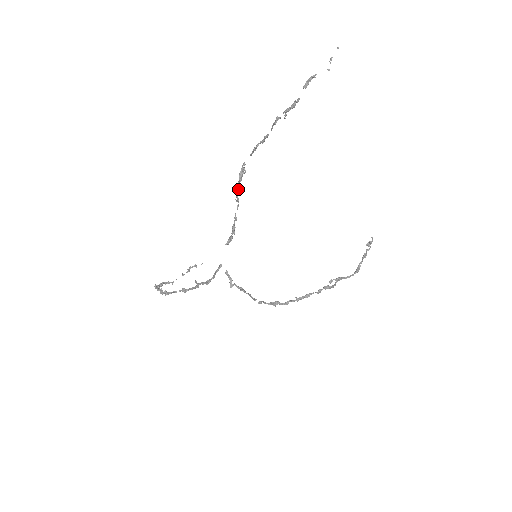
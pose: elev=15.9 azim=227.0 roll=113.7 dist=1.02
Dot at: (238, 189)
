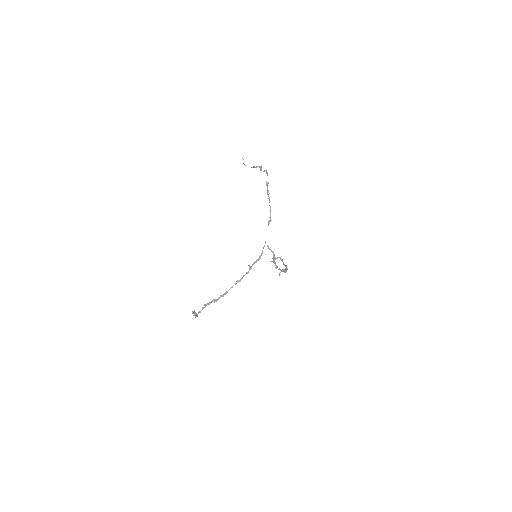
Dot at: occluded
